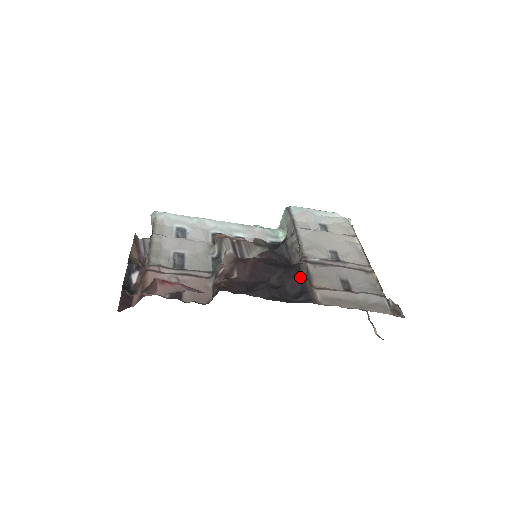
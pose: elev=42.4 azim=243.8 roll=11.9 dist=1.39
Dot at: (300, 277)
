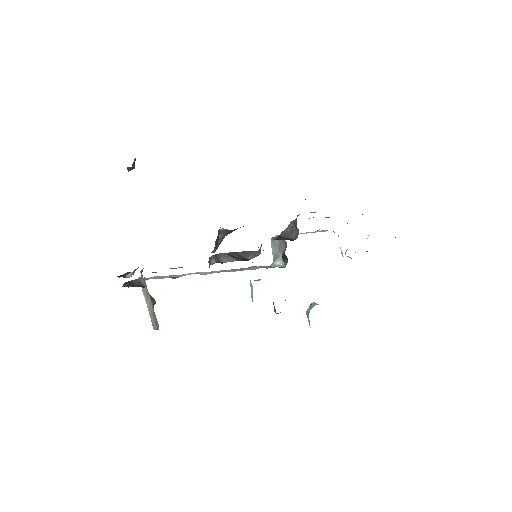
Dot at: occluded
